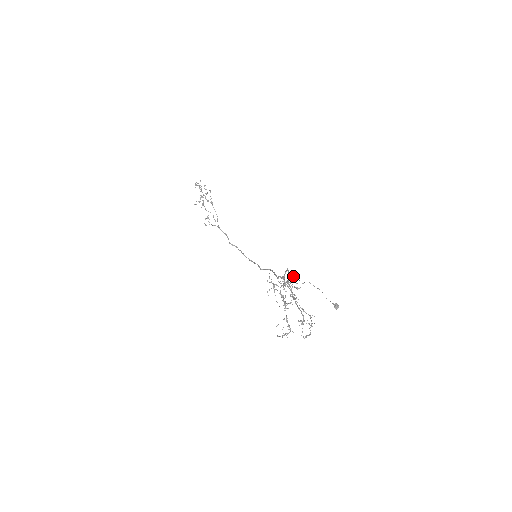
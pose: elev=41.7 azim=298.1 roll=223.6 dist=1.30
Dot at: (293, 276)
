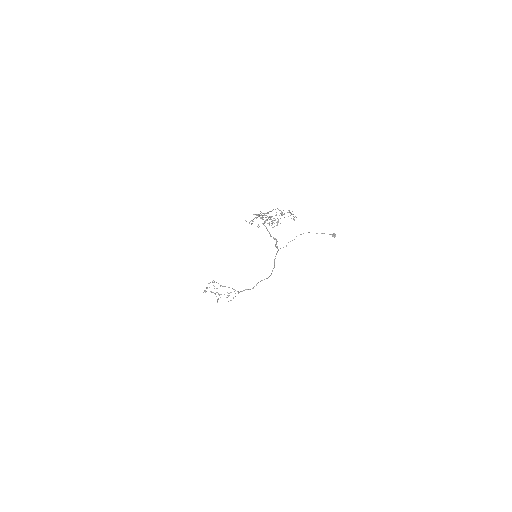
Dot at: (263, 215)
